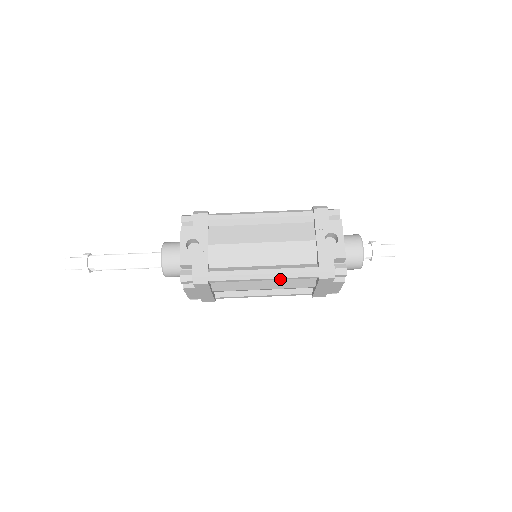
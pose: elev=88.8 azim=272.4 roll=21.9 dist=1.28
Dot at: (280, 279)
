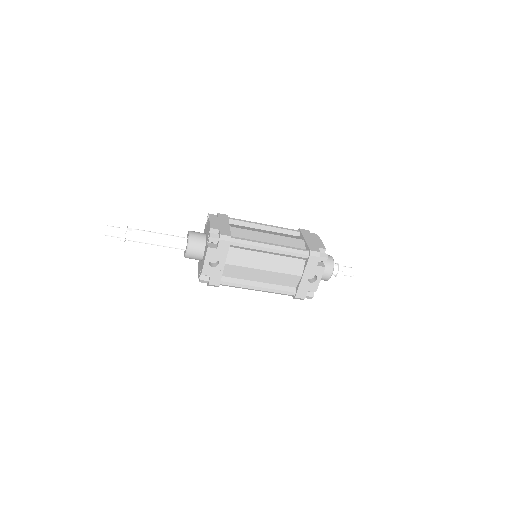
Dot at: occluded
